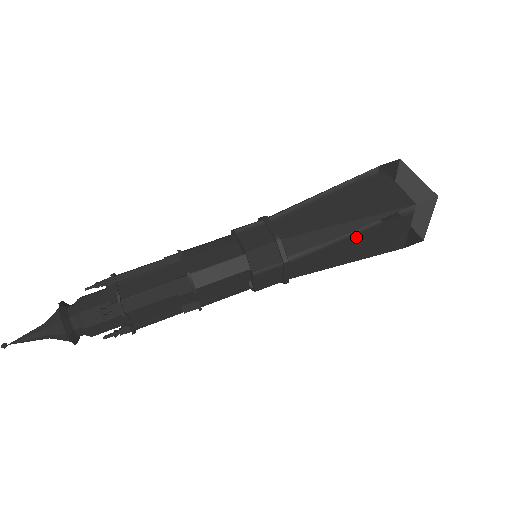
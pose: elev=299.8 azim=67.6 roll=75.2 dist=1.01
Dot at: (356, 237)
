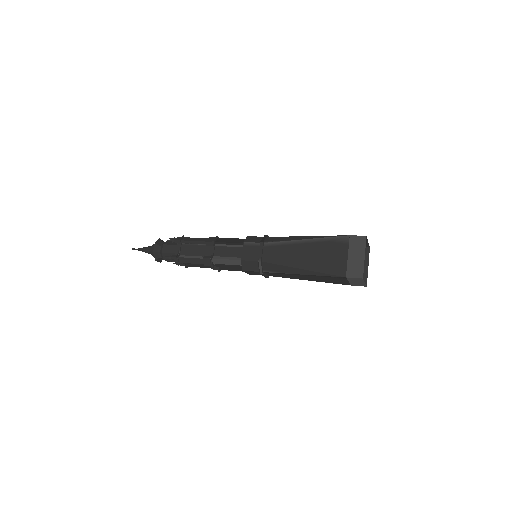
Dot at: (308, 246)
